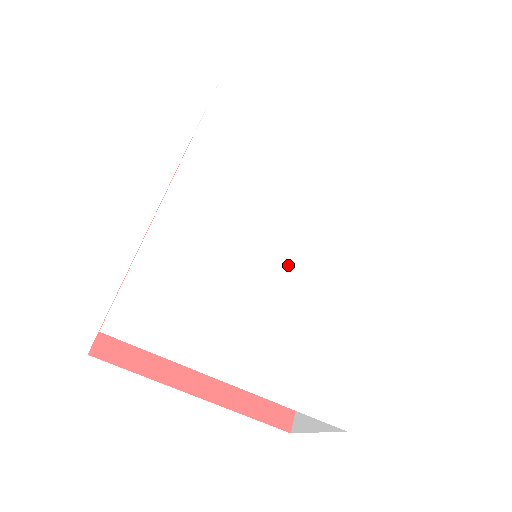
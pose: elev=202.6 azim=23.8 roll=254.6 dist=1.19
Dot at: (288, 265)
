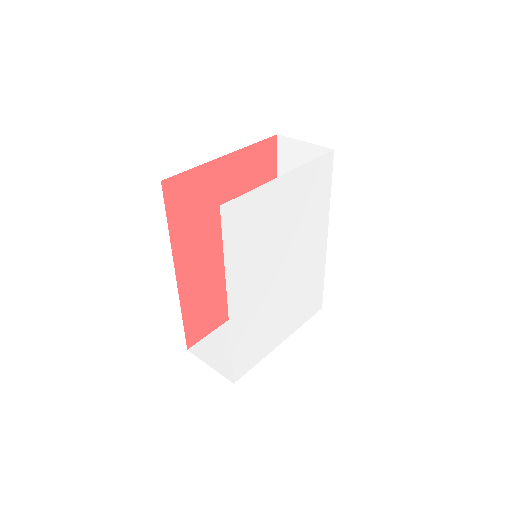
Dot at: (290, 276)
